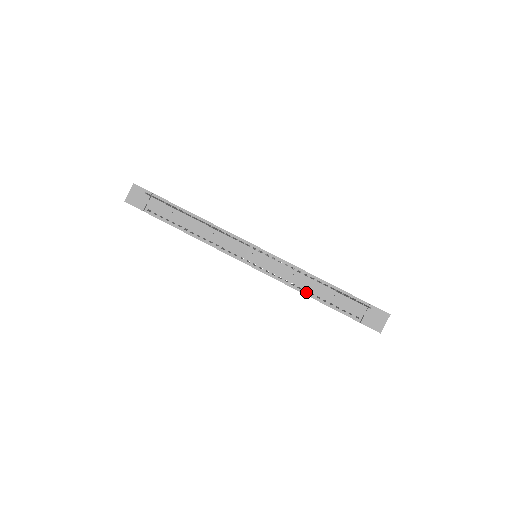
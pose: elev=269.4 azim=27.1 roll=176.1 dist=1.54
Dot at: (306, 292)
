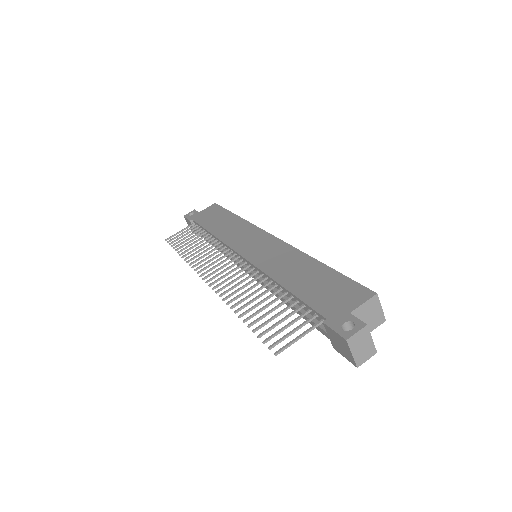
Dot at: occluded
